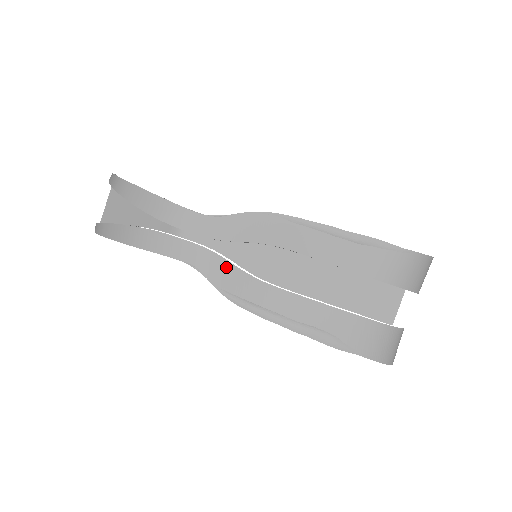
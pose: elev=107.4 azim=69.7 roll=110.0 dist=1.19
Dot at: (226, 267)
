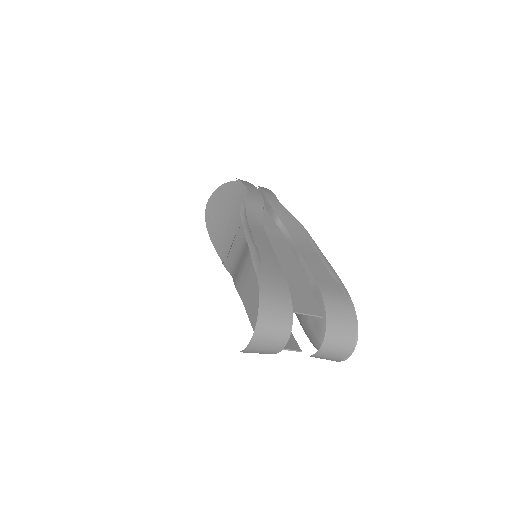
Dot at: (259, 207)
